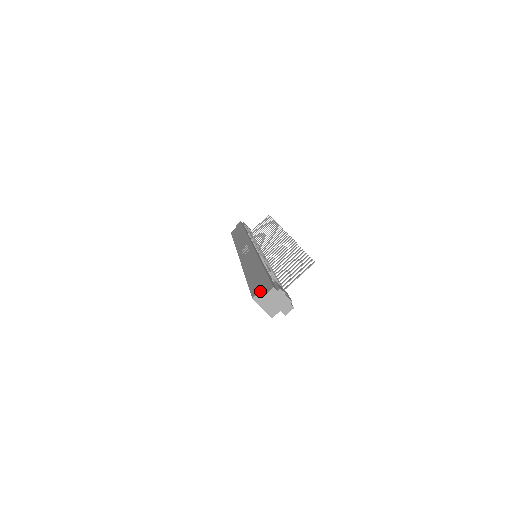
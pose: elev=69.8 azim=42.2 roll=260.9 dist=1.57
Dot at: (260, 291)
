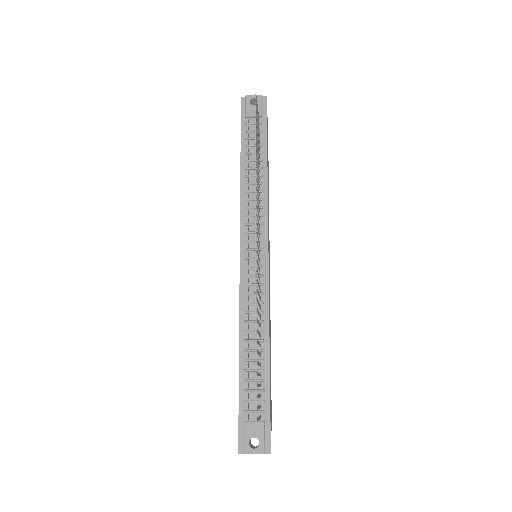
Dot at: occluded
